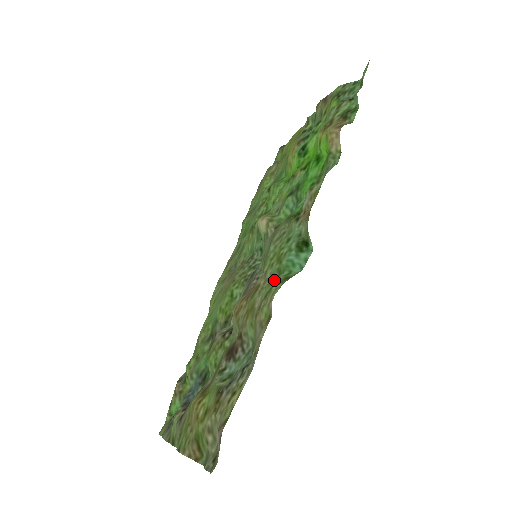
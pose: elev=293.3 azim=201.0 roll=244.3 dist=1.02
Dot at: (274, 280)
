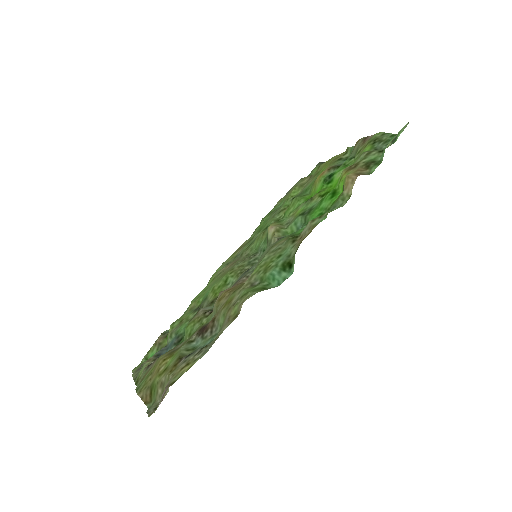
Dot at: (254, 286)
